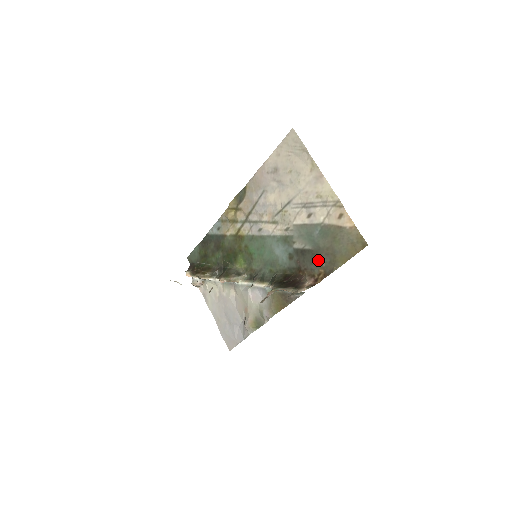
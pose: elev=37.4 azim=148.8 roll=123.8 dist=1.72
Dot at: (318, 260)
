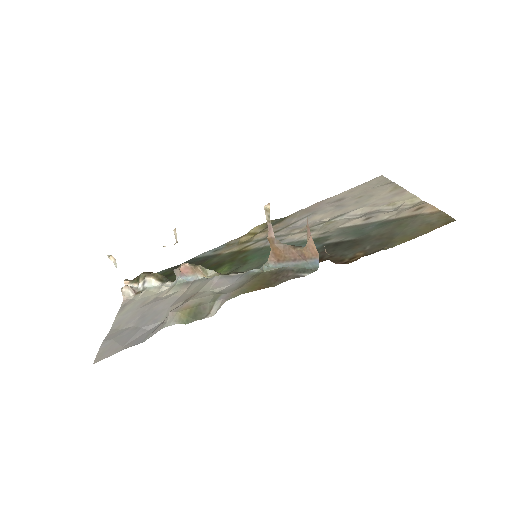
Dot at: (360, 245)
